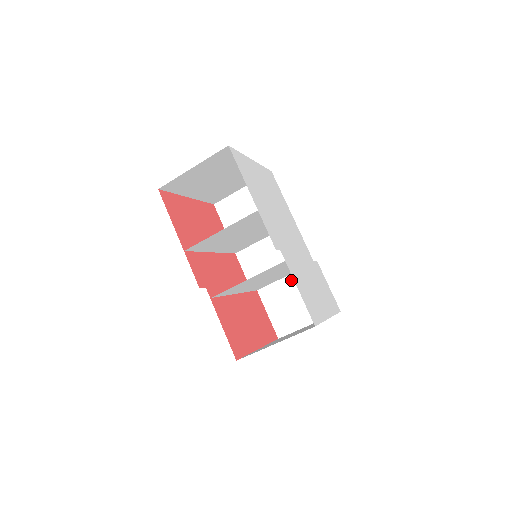
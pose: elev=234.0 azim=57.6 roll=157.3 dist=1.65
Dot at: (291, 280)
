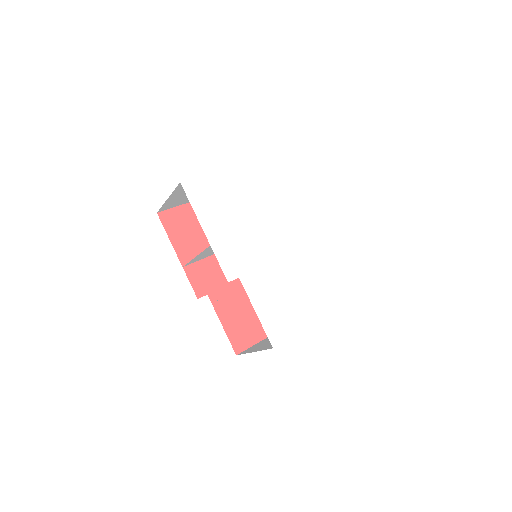
Dot at: occluded
